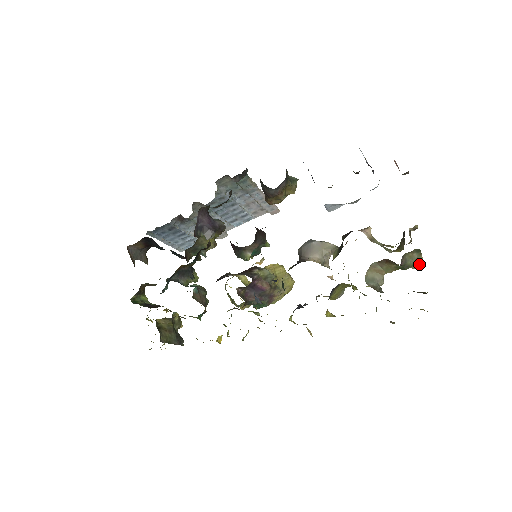
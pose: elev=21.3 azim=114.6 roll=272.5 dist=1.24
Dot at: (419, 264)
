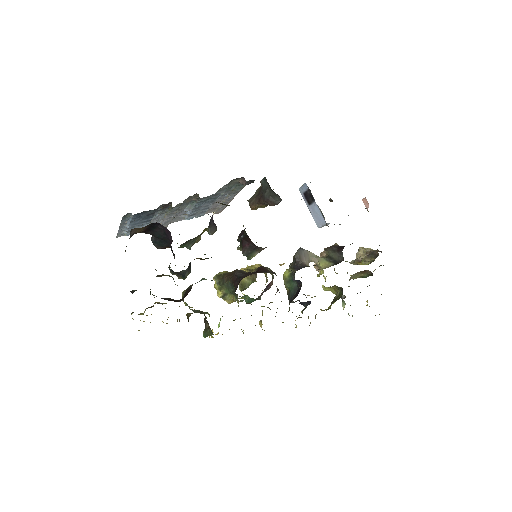
Dot at: occluded
